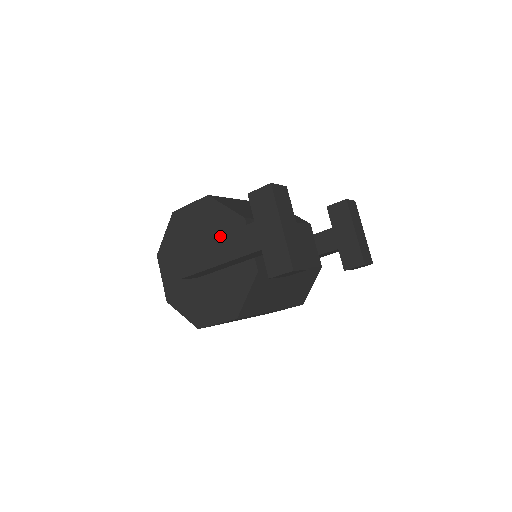
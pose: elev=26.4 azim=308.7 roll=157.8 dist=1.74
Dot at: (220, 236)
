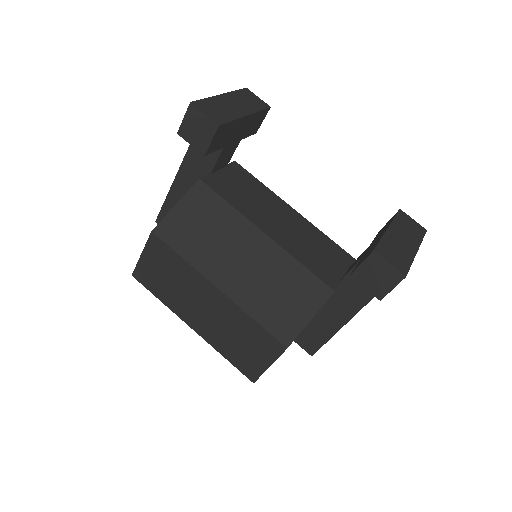
Dot at: occluded
